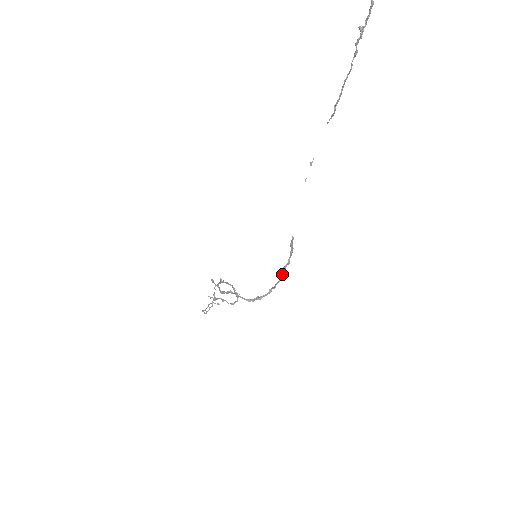
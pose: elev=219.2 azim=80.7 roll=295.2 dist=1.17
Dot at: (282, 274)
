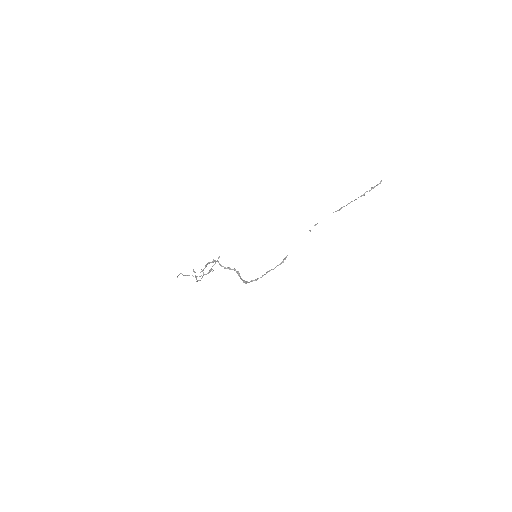
Dot at: occluded
